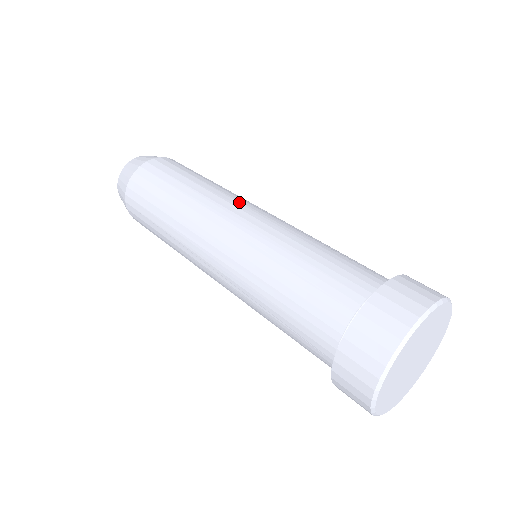
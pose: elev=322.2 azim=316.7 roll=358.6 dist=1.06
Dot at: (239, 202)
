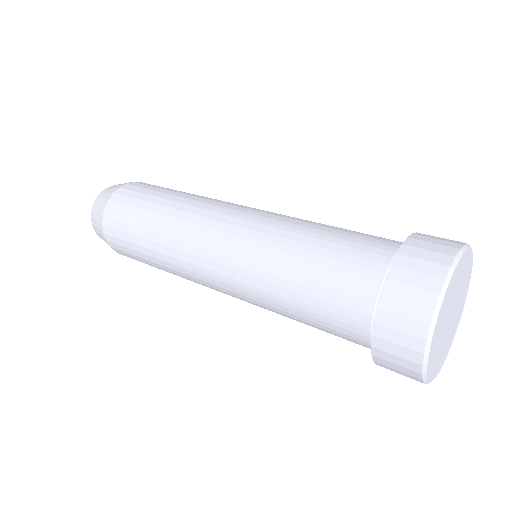
Dot at: (204, 227)
